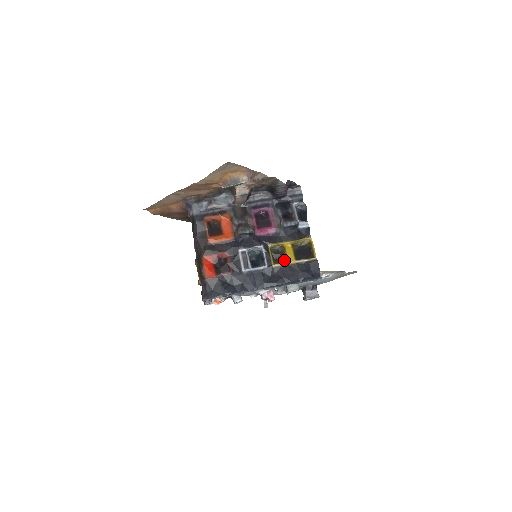
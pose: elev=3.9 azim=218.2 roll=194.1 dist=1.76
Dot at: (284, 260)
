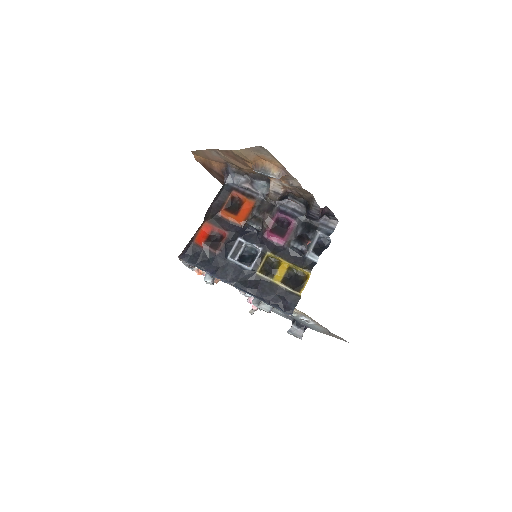
Dot at: (271, 275)
